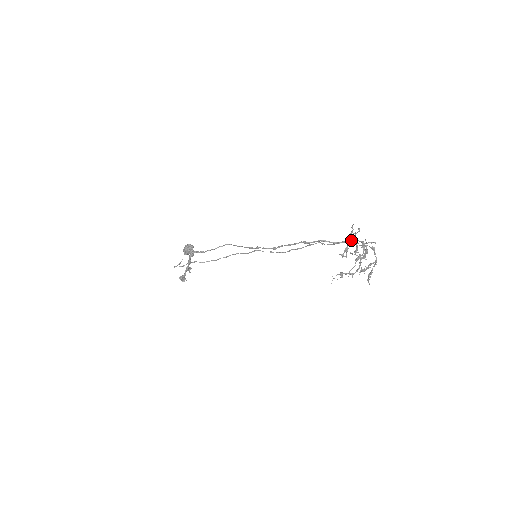
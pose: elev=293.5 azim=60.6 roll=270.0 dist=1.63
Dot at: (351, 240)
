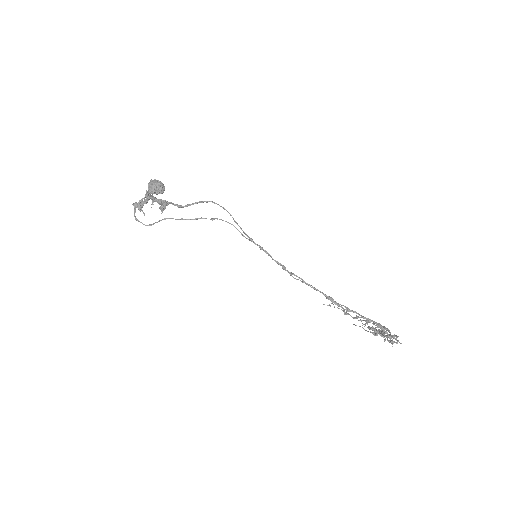
Dot at: occluded
